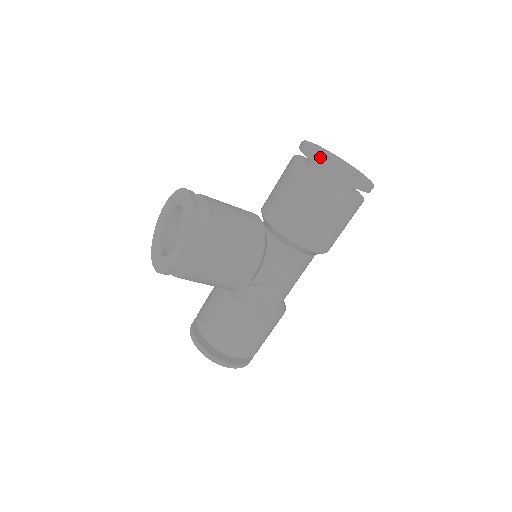
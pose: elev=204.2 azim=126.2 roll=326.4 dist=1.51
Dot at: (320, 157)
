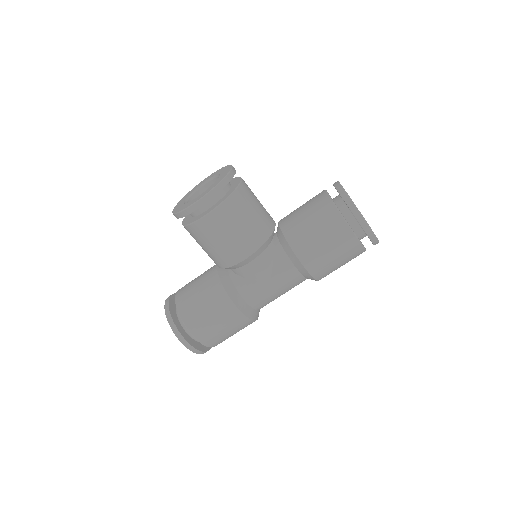
Dot at: occluded
